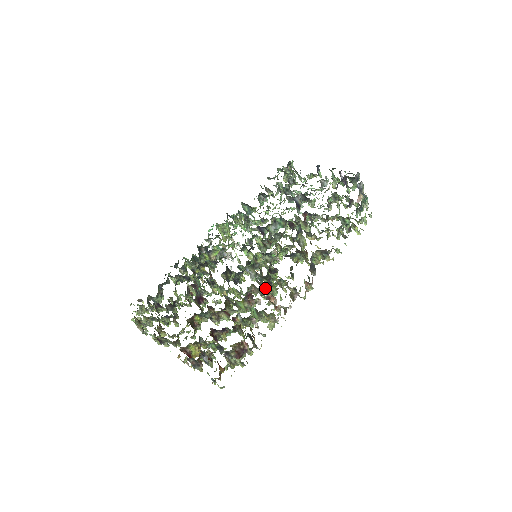
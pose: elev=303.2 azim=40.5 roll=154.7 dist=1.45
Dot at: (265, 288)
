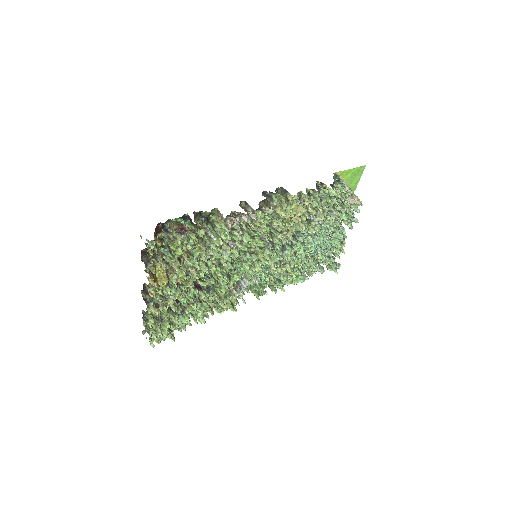
Dot at: occluded
